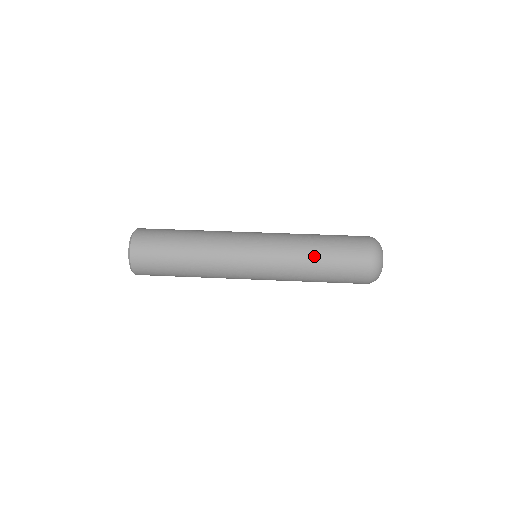
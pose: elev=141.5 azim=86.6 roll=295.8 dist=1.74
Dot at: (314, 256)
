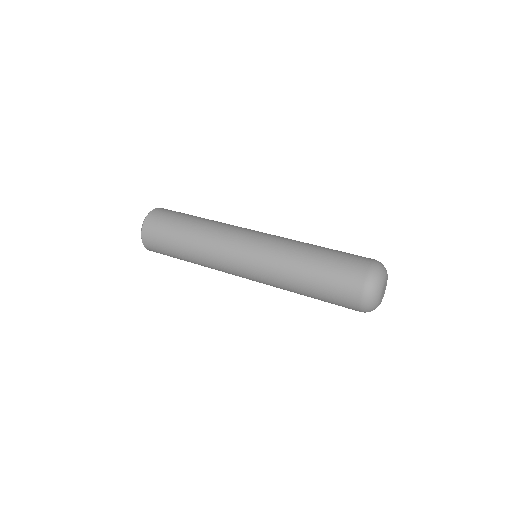
Dot at: (308, 254)
